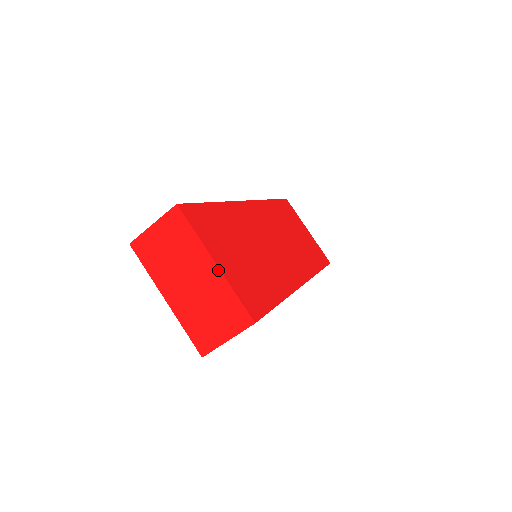
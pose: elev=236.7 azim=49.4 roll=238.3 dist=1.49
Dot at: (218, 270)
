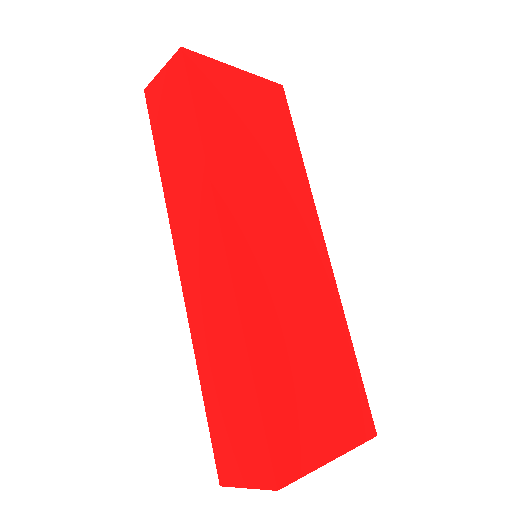
Dot at: (337, 457)
